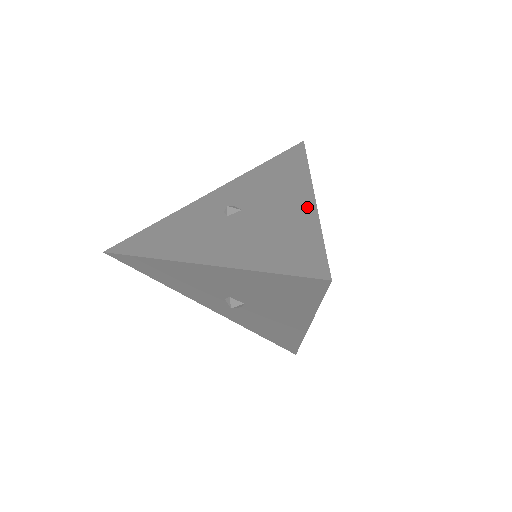
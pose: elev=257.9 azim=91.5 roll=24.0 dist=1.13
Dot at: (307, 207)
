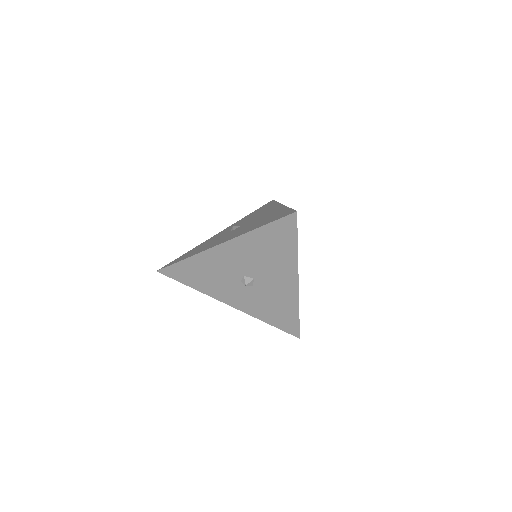
Dot at: occluded
